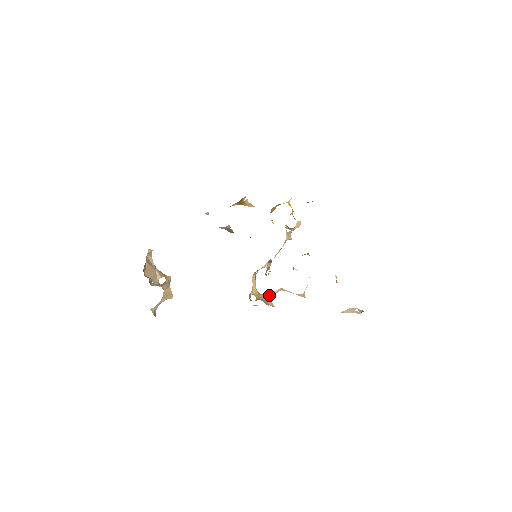
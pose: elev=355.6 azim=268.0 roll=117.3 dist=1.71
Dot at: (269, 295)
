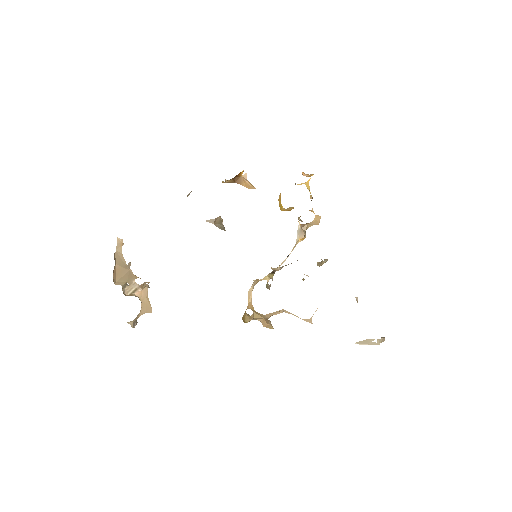
Dot at: (268, 315)
